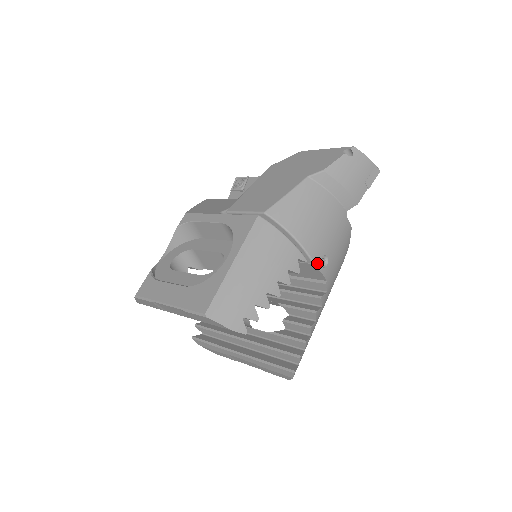
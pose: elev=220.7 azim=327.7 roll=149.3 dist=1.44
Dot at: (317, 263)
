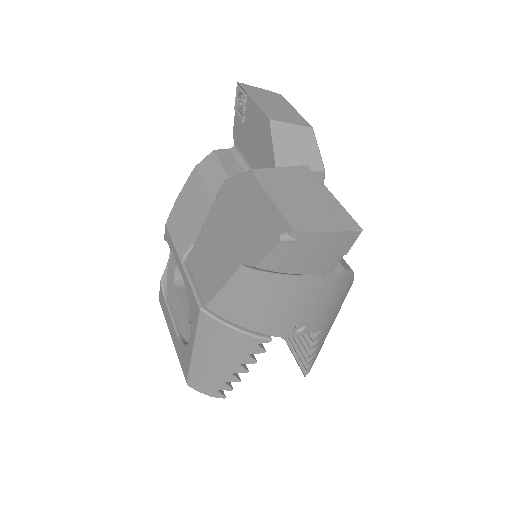
Dot at: (288, 335)
